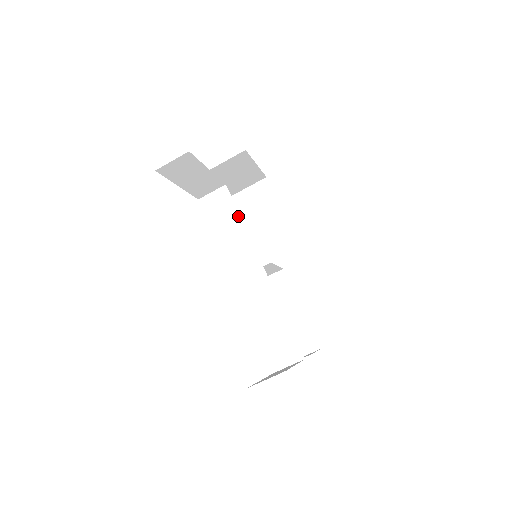
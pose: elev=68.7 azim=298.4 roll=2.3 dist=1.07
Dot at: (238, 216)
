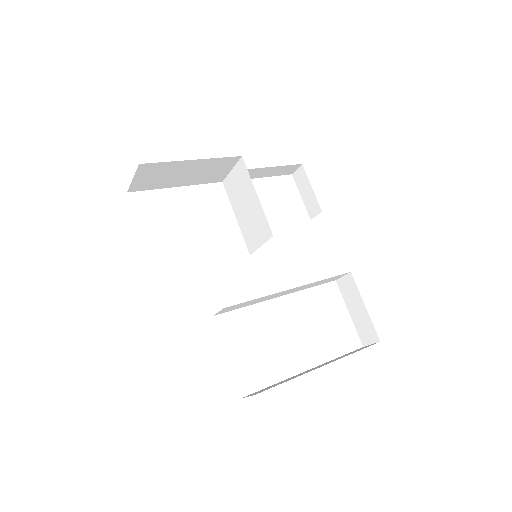
Dot at: (251, 301)
